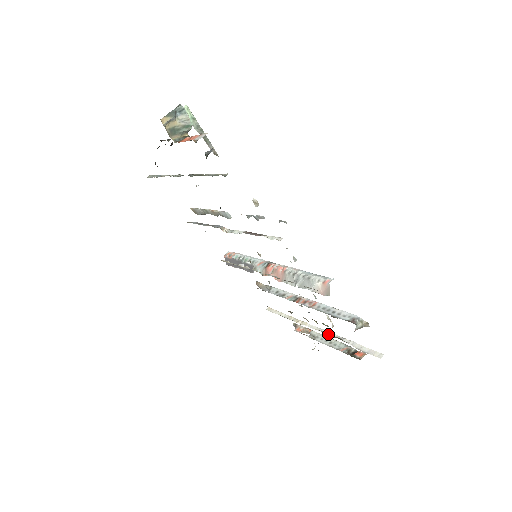
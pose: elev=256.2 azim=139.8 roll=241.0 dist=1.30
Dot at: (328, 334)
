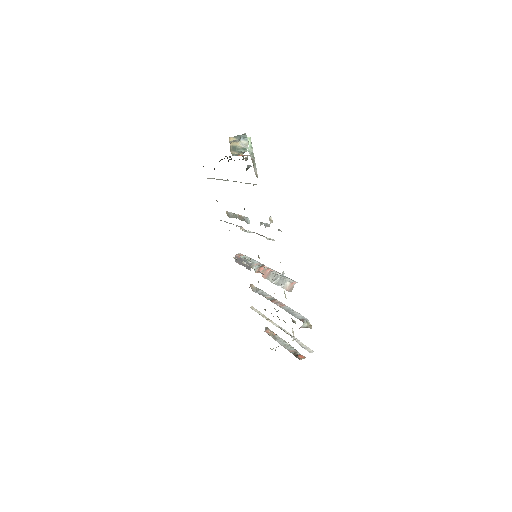
Dot at: (284, 331)
